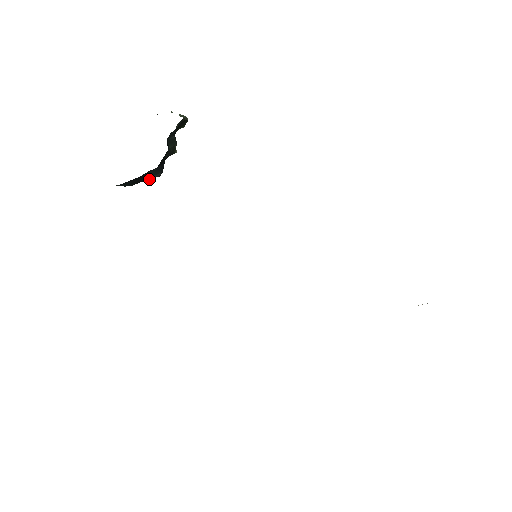
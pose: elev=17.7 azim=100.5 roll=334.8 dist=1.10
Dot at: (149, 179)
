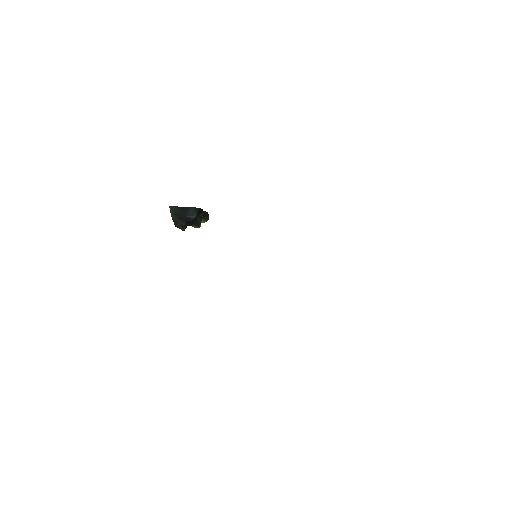
Dot at: (185, 222)
